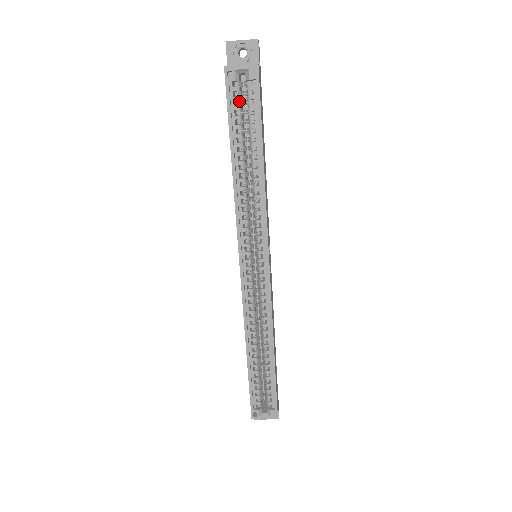
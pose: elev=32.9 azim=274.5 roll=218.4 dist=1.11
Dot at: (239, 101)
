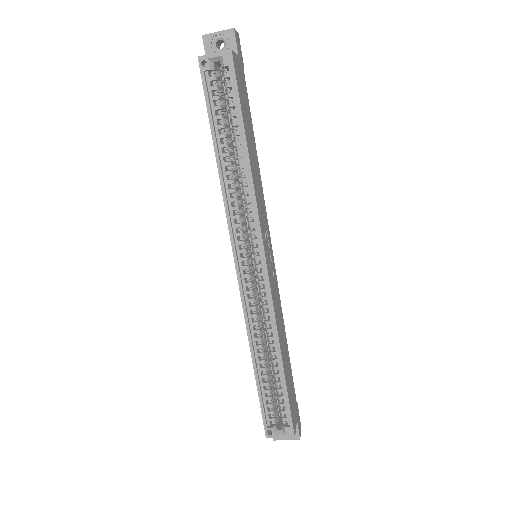
Dot at: (217, 91)
